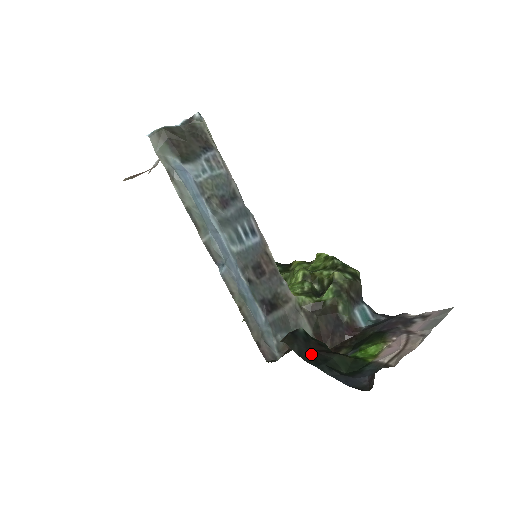
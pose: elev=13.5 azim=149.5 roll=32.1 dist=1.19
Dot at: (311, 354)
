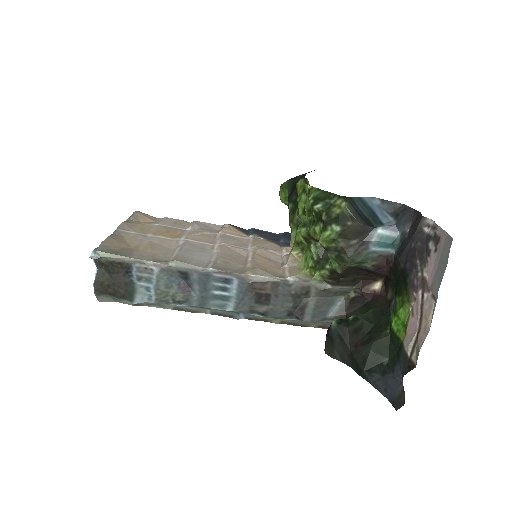
Dot at: (351, 356)
